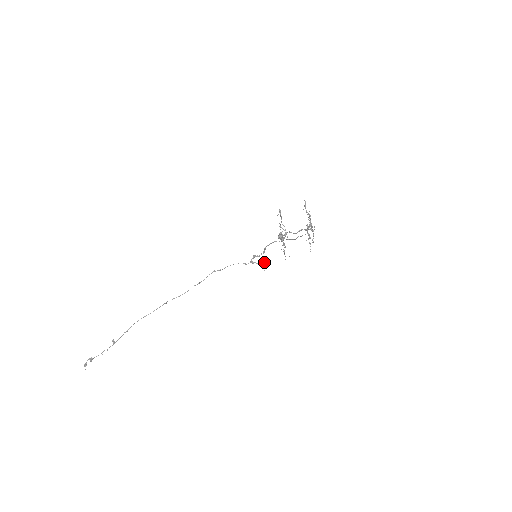
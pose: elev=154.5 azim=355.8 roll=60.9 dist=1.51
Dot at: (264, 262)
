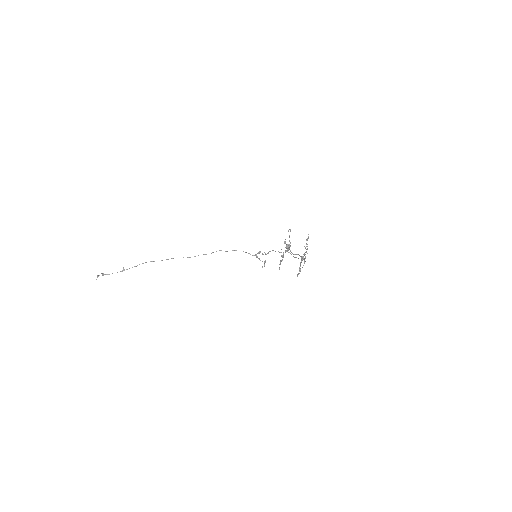
Dot at: (265, 261)
